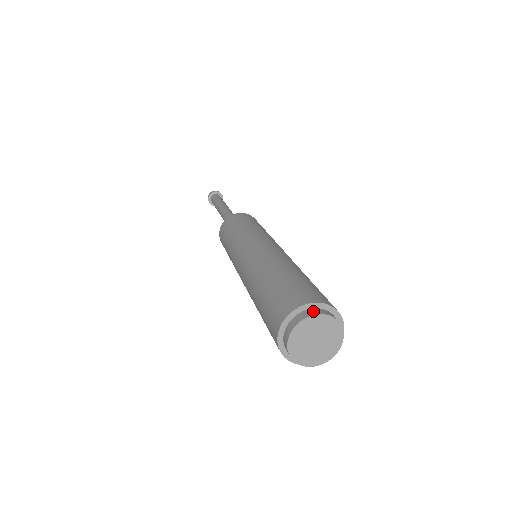
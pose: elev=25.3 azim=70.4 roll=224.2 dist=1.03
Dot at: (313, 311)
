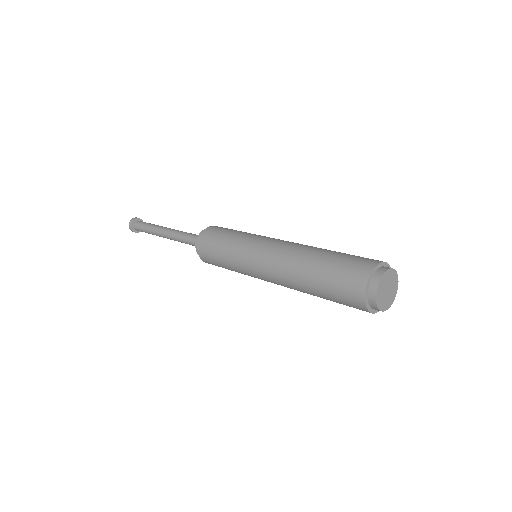
Dot at: occluded
